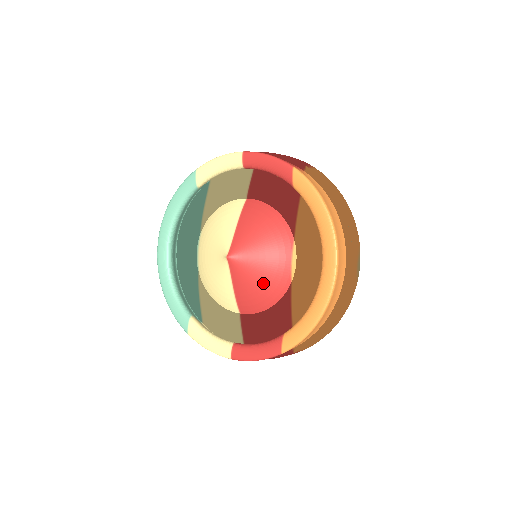
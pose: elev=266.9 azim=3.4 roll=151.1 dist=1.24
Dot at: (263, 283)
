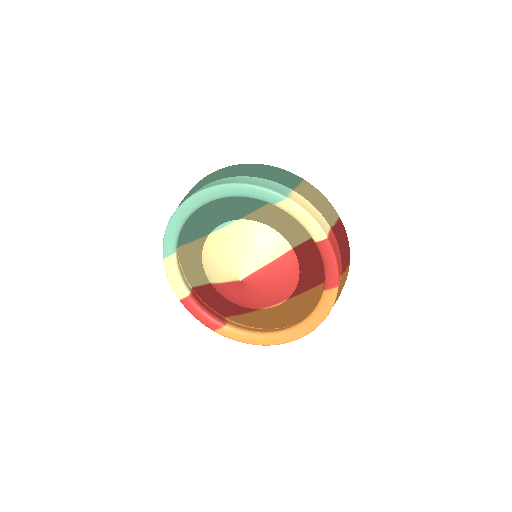
Dot at: (244, 300)
